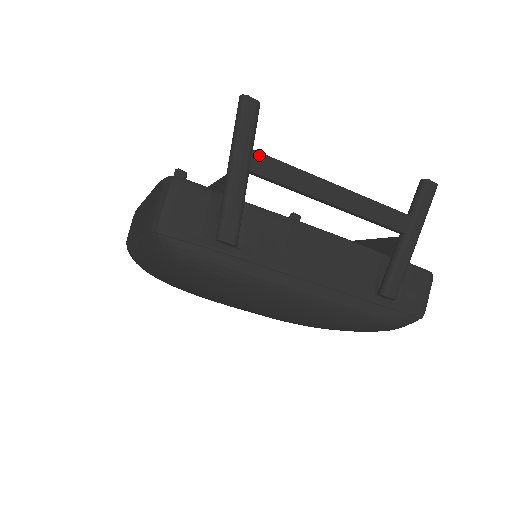
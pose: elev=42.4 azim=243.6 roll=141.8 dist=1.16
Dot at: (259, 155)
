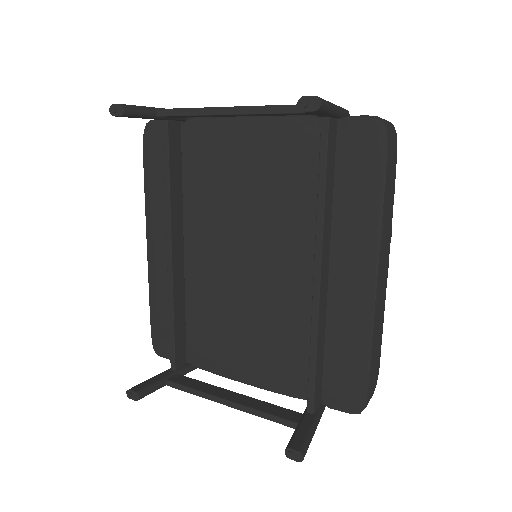
Dot at: (172, 386)
